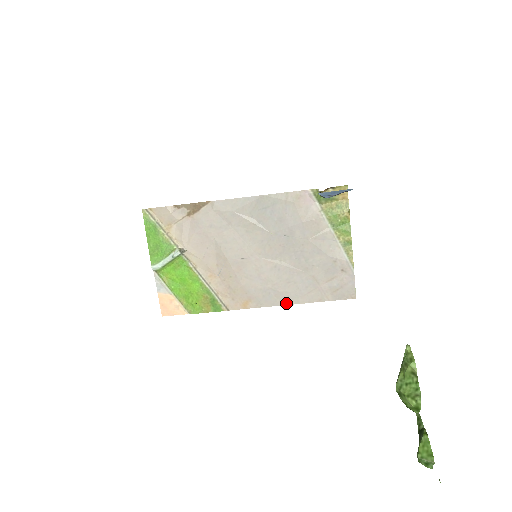
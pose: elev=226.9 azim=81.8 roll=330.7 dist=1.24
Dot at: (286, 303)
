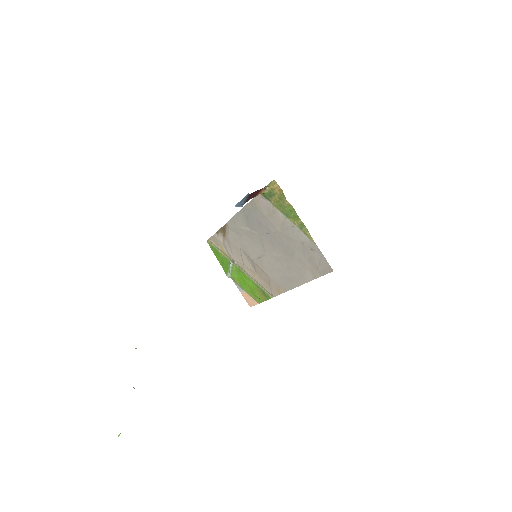
Dot at: (297, 285)
